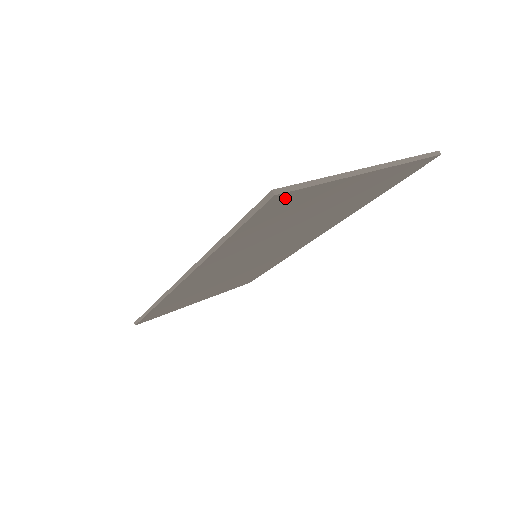
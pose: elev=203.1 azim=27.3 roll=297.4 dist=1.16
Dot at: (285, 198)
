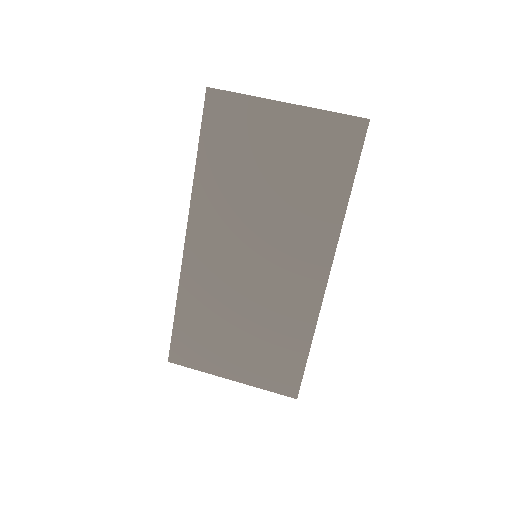
Dot at: (219, 100)
